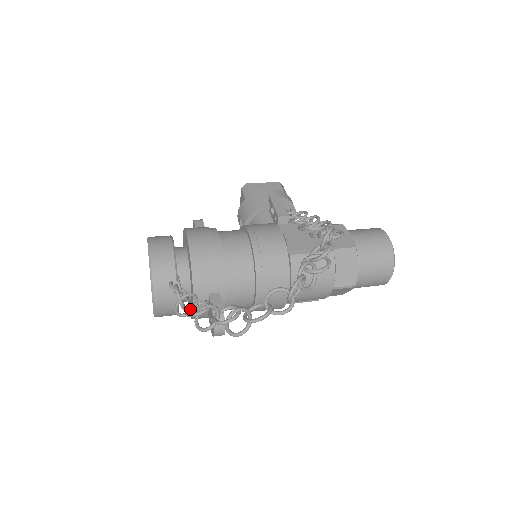
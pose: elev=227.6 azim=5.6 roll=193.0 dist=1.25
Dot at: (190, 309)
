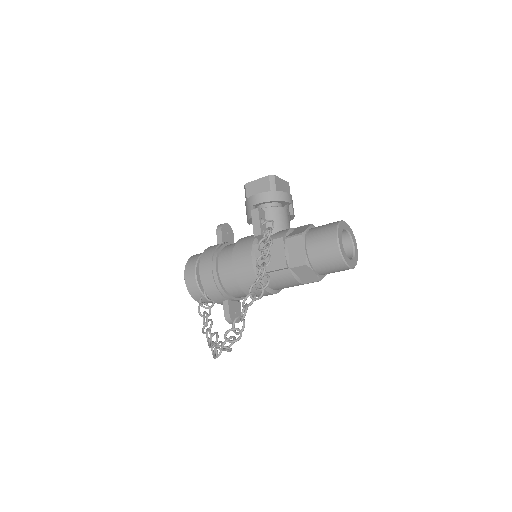
Dot at: (206, 325)
